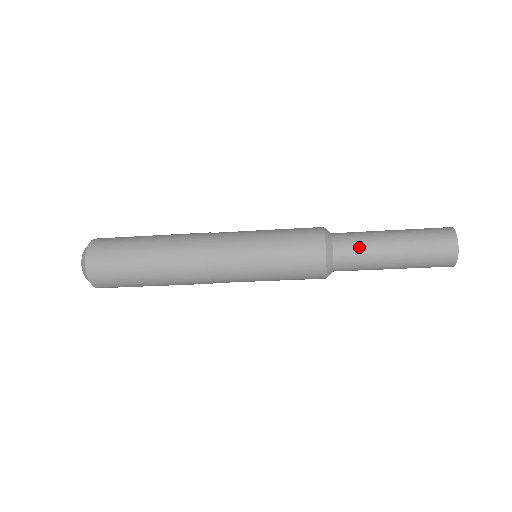
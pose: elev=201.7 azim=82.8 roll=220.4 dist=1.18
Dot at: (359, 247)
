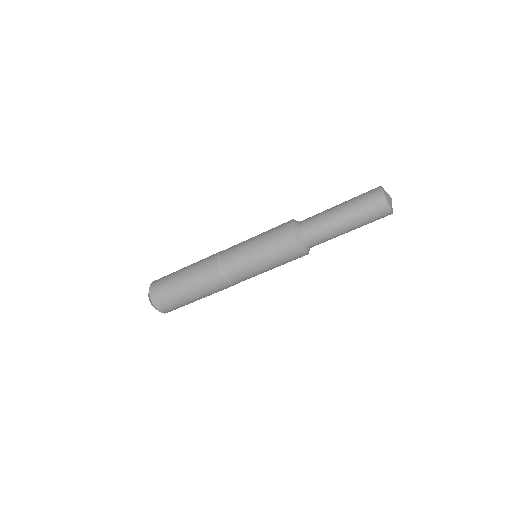
Dot at: (316, 220)
